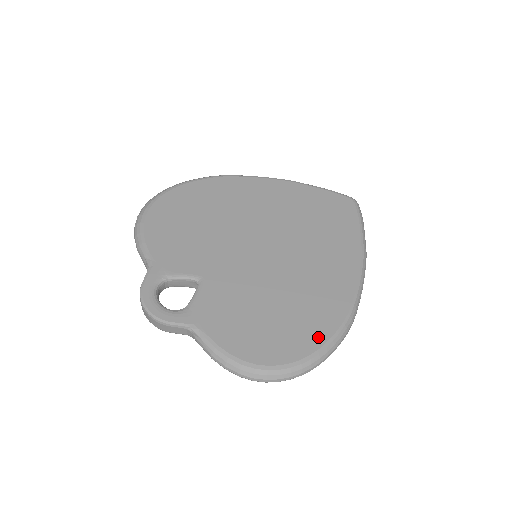
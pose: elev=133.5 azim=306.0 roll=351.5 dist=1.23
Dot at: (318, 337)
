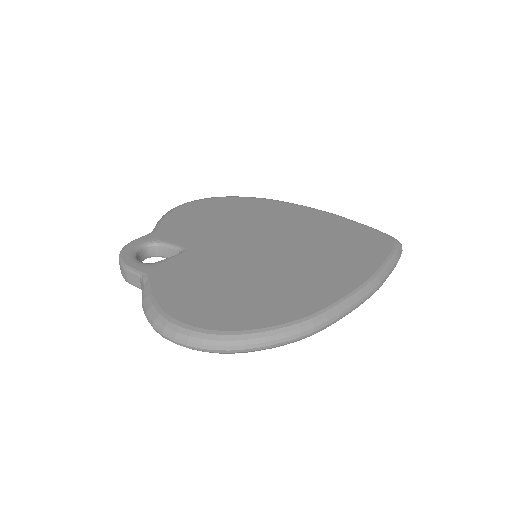
Dot at: (258, 321)
